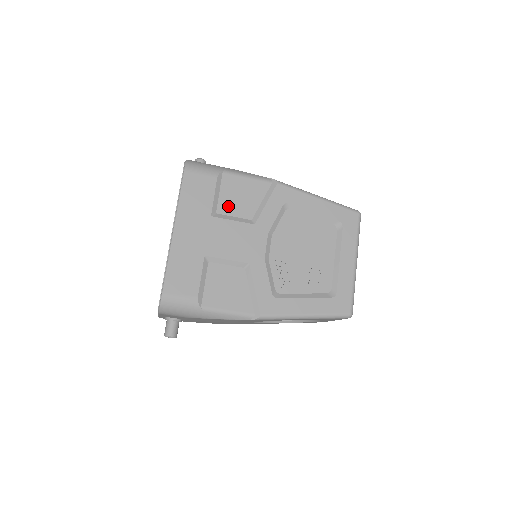
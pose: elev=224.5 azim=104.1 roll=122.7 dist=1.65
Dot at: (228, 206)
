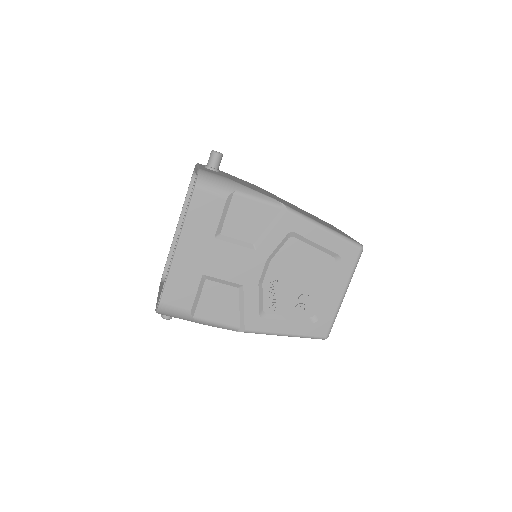
Dot at: (233, 228)
